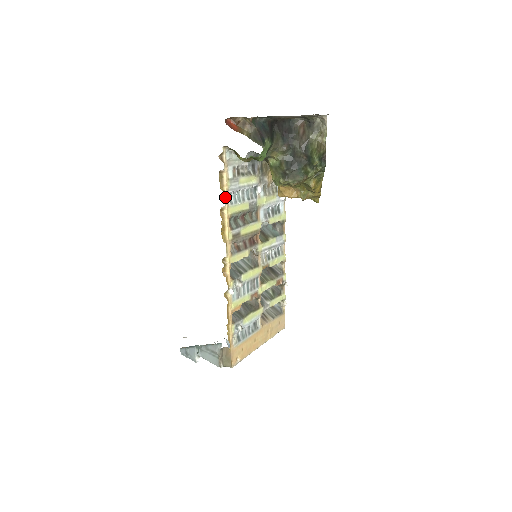
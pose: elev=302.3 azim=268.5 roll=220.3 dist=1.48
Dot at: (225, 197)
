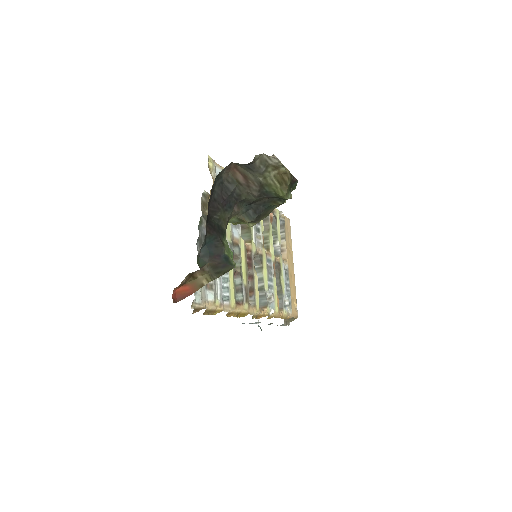
Dot at: (223, 310)
